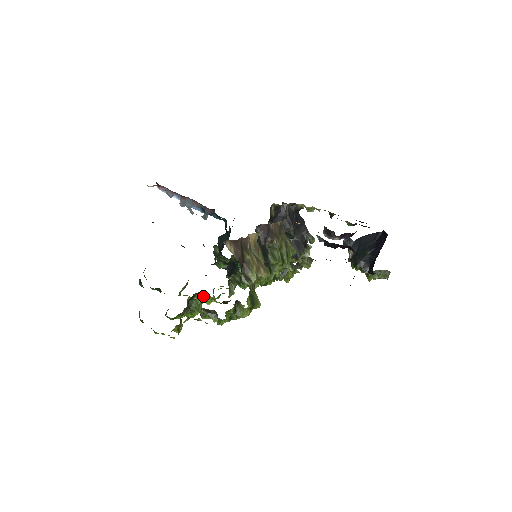
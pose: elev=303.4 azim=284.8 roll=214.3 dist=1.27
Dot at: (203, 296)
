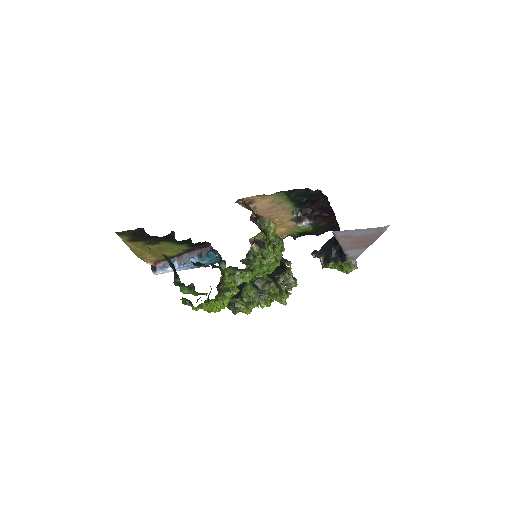
Dot at: (231, 271)
